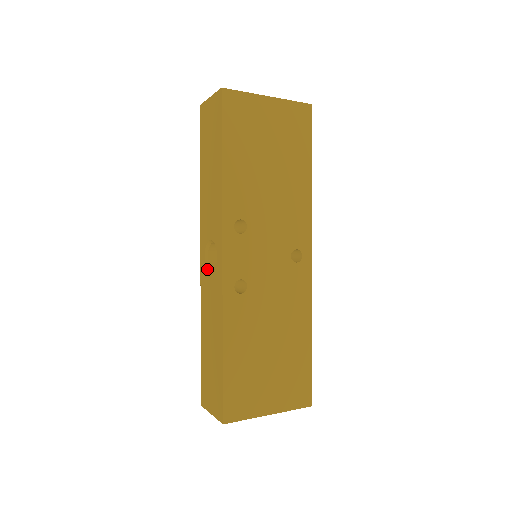
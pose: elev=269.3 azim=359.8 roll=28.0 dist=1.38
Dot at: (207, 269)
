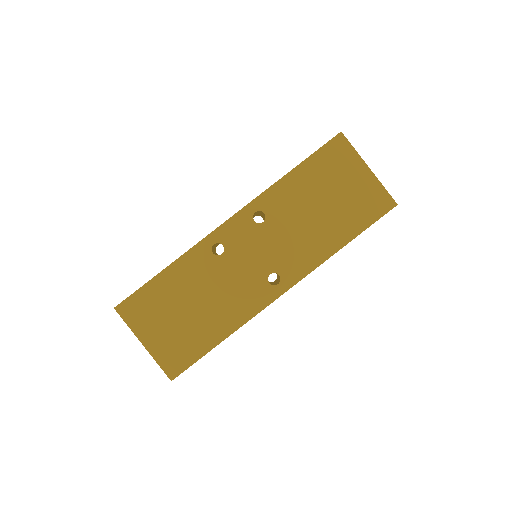
Dot at: occluded
